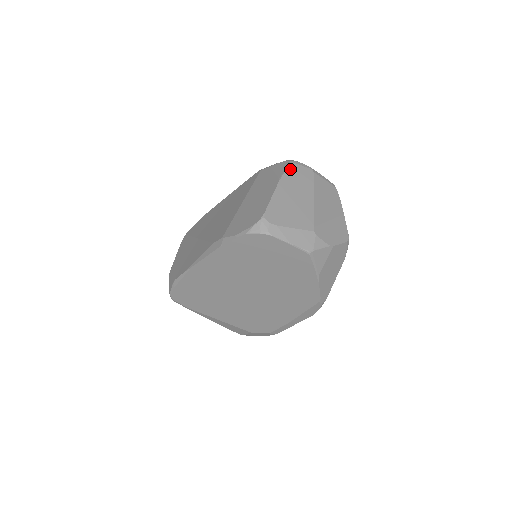
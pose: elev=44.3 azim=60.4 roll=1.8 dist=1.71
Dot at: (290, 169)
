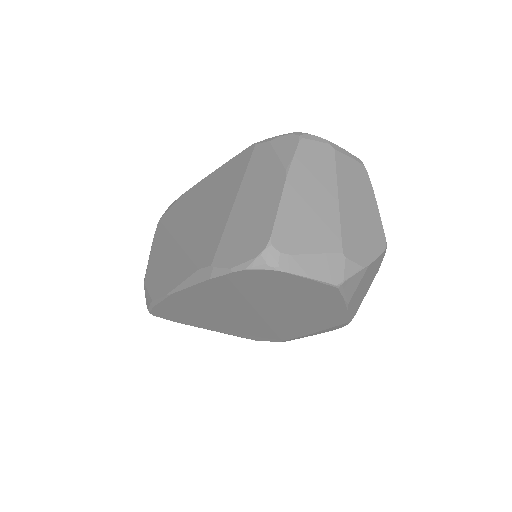
Dot at: (300, 151)
